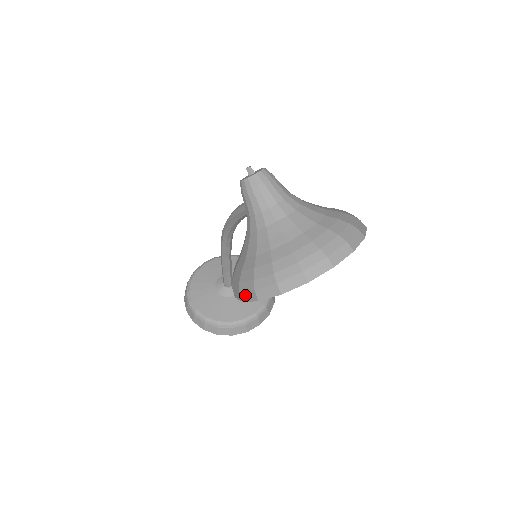
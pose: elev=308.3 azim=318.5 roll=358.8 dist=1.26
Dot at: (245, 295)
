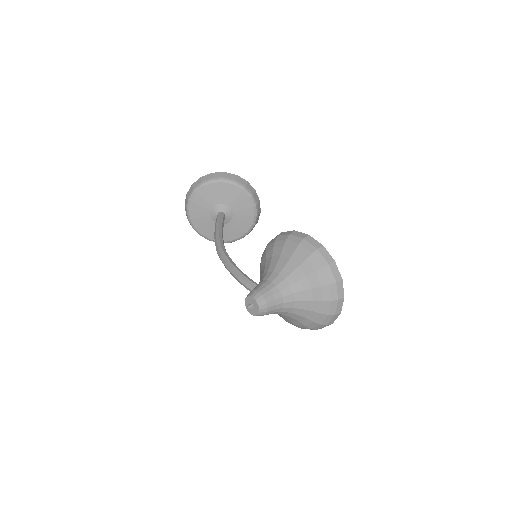
Dot at: occluded
